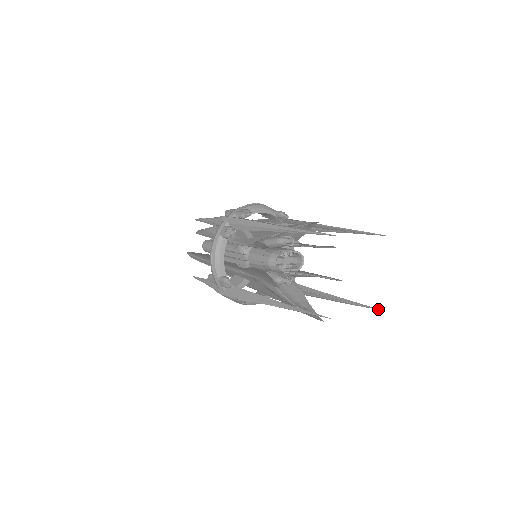
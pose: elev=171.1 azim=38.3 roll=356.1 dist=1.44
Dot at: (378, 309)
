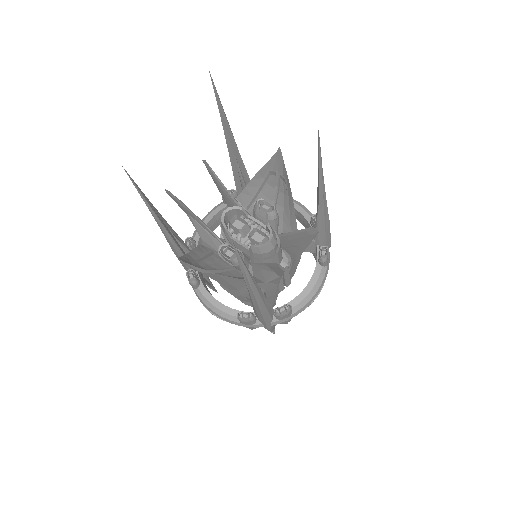
Dot at: (233, 243)
